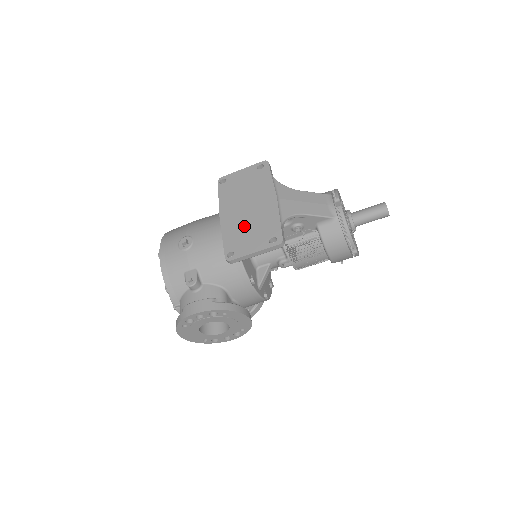
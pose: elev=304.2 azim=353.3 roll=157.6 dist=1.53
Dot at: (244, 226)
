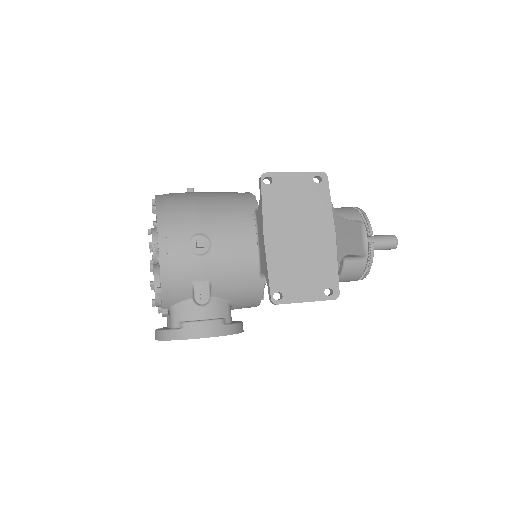
Dot at: (296, 261)
